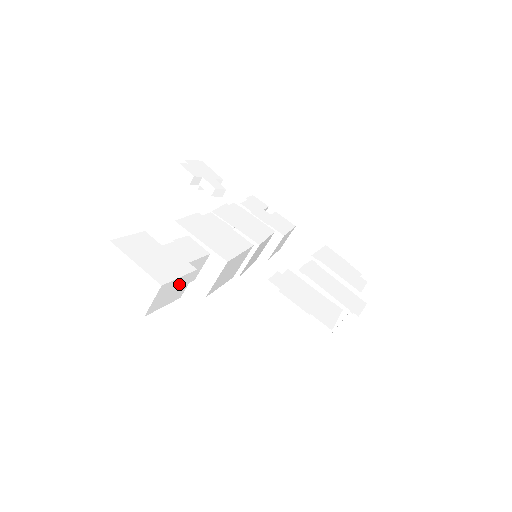
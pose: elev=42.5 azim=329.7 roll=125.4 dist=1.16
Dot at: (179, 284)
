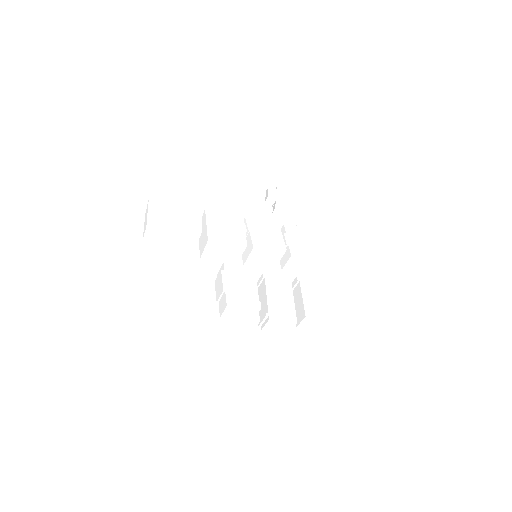
Dot at: (166, 234)
